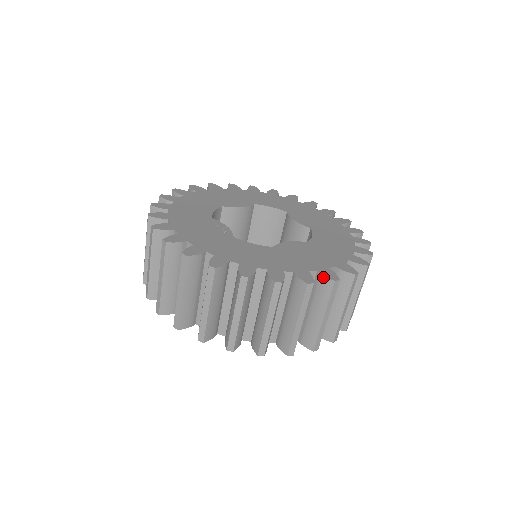
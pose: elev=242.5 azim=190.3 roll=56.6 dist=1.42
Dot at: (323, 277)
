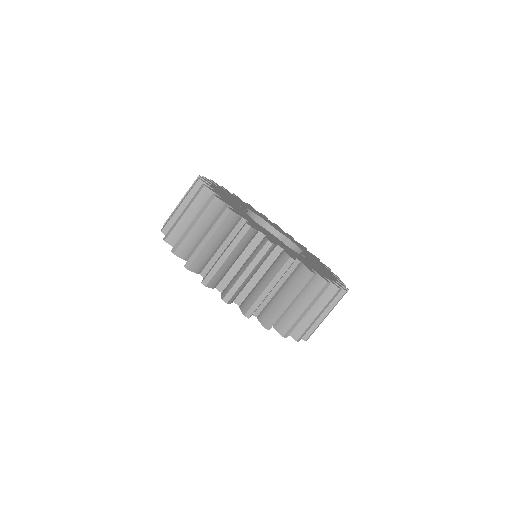
Dot at: (265, 238)
